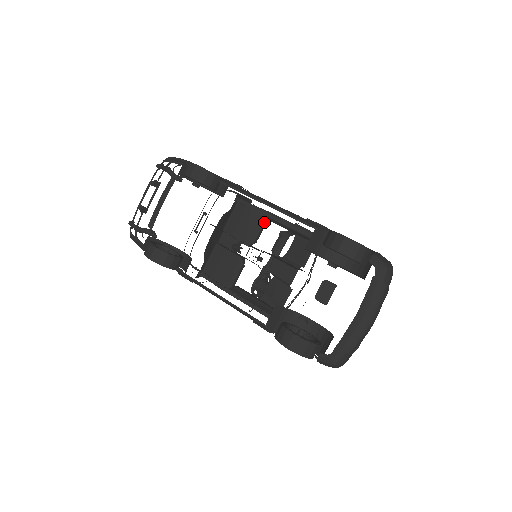
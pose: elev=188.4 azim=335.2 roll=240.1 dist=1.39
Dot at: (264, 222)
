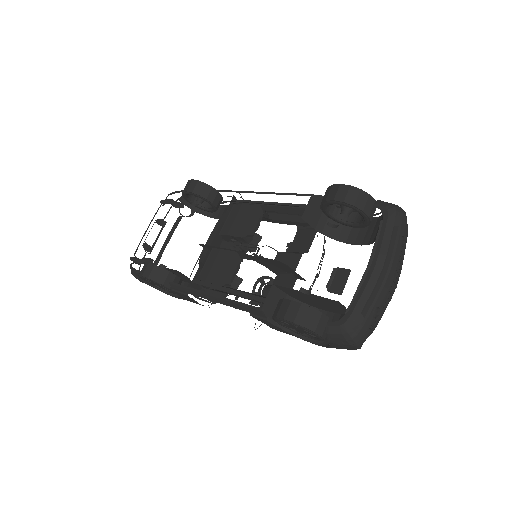
Dot at: (259, 211)
